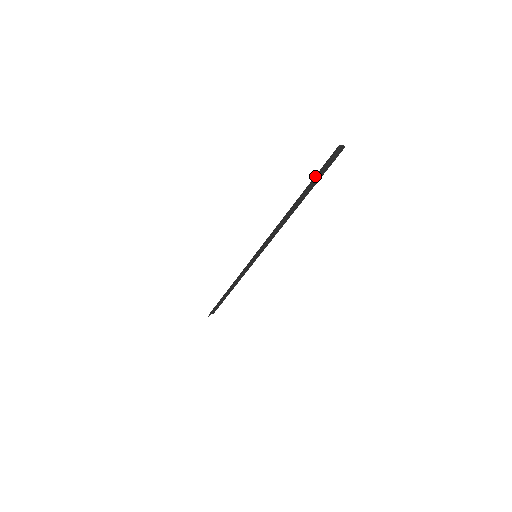
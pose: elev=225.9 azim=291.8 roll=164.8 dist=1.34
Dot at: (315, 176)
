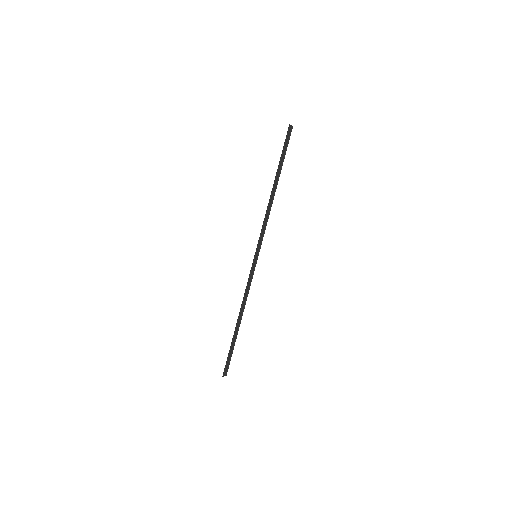
Dot at: (282, 152)
